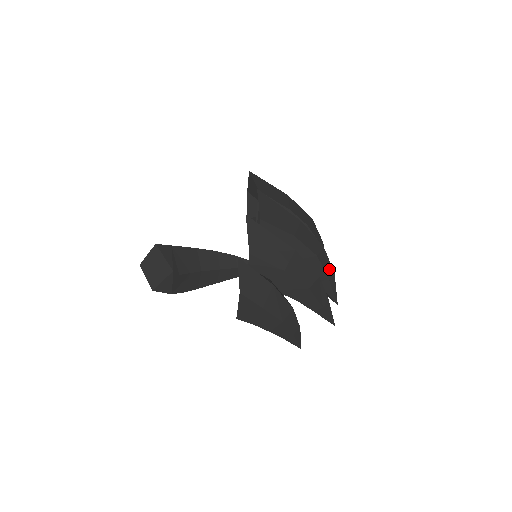
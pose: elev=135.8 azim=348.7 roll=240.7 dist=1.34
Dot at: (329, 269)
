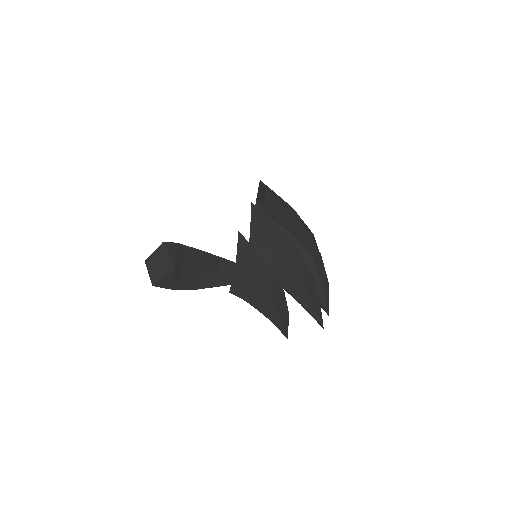
Dot at: (324, 276)
